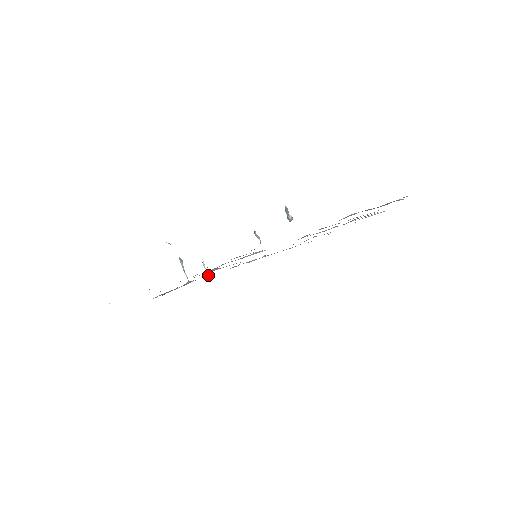
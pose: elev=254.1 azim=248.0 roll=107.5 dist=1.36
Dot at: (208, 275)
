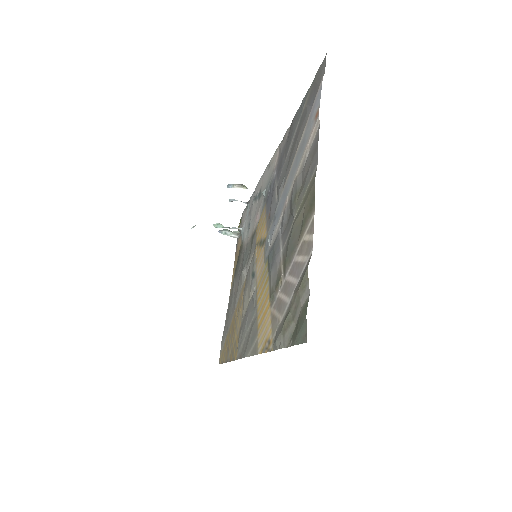
Dot at: occluded
